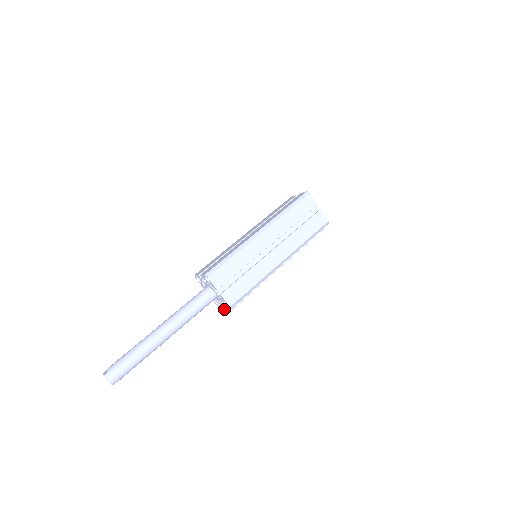
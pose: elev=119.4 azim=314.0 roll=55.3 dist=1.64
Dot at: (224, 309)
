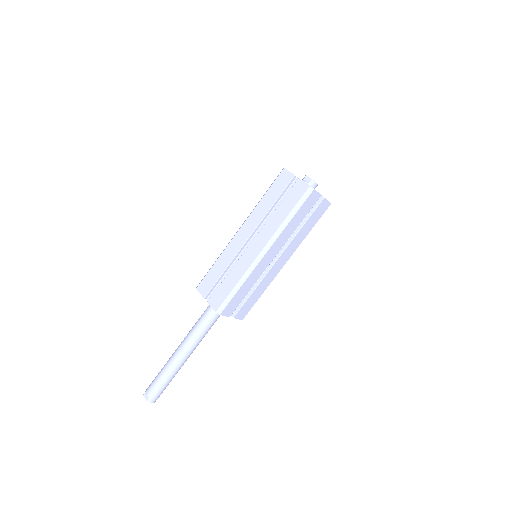
Dot at: occluded
